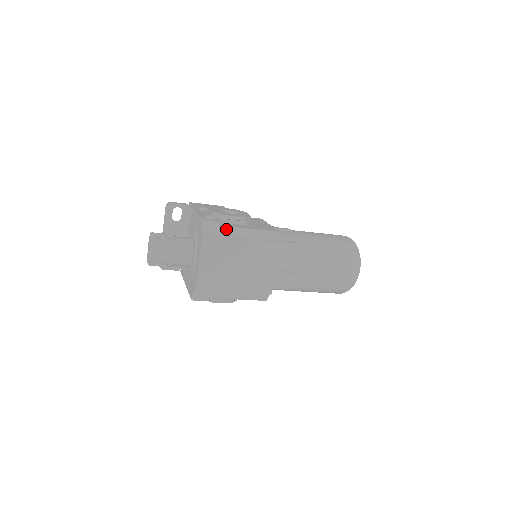
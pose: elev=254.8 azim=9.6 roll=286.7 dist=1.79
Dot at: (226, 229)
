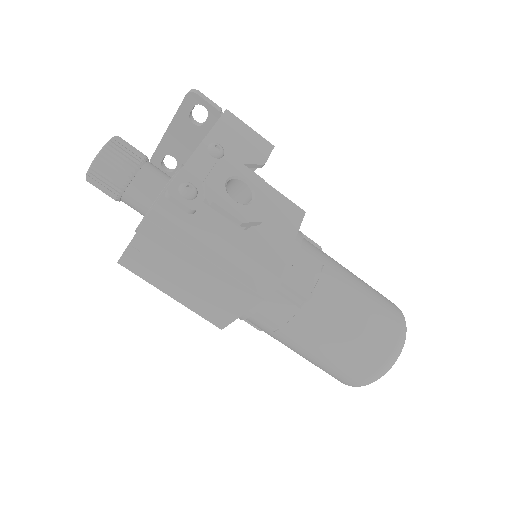
Dot at: (195, 226)
